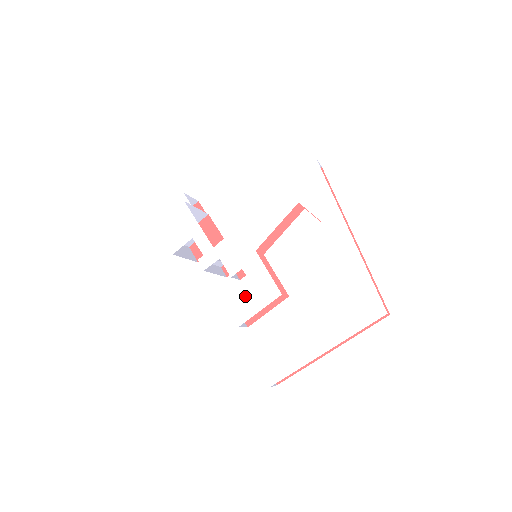
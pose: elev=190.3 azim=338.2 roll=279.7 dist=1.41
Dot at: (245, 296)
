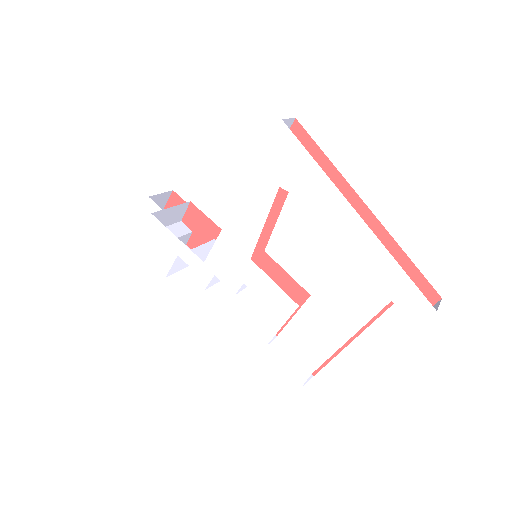
Dot at: (258, 314)
